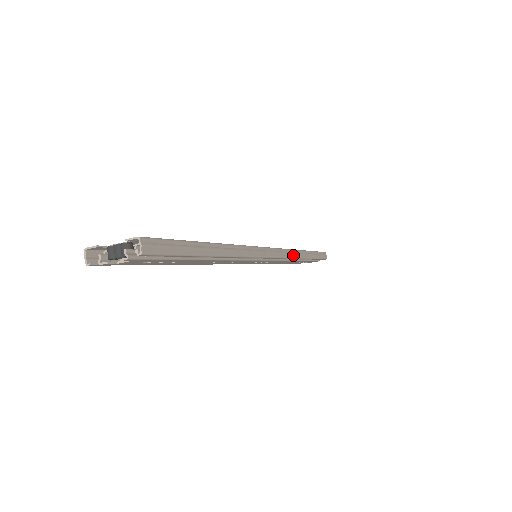
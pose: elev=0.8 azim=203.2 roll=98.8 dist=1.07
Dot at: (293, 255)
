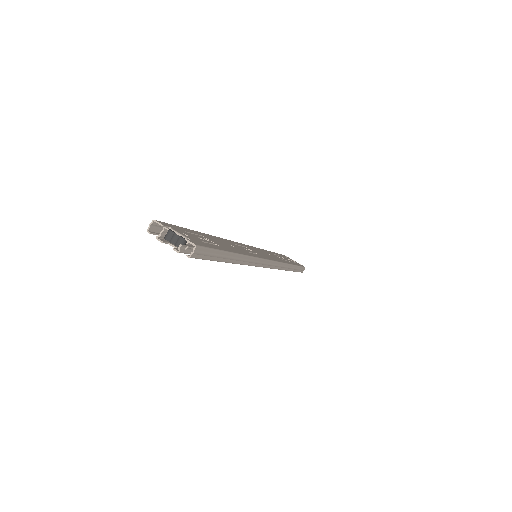
Dot at: (281, 267)
